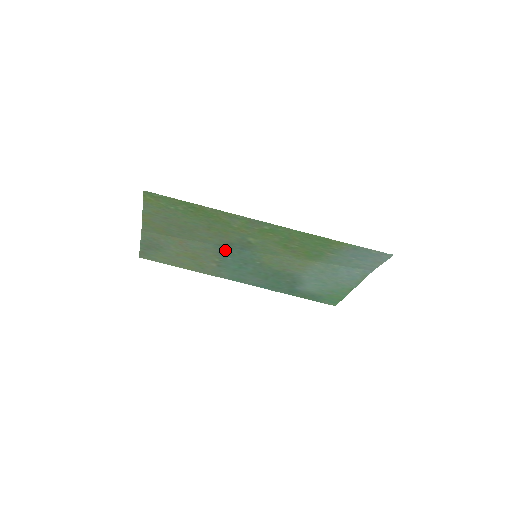
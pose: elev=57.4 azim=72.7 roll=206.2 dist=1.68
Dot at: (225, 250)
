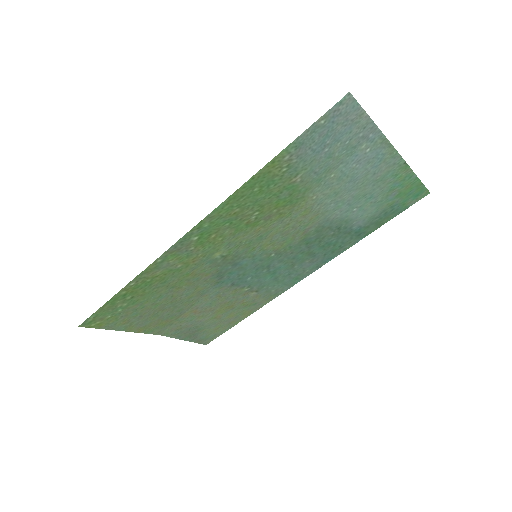
Dot at: (230, 280)
